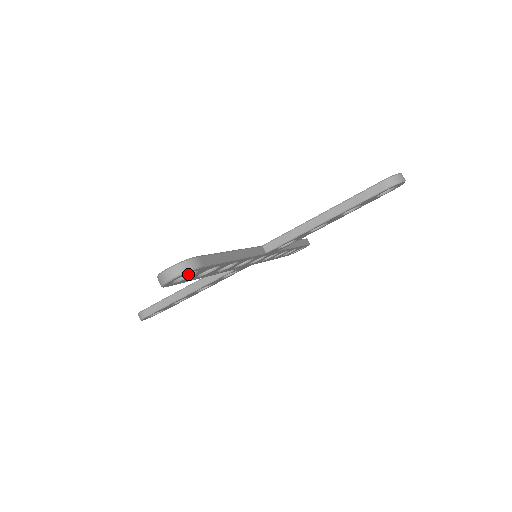
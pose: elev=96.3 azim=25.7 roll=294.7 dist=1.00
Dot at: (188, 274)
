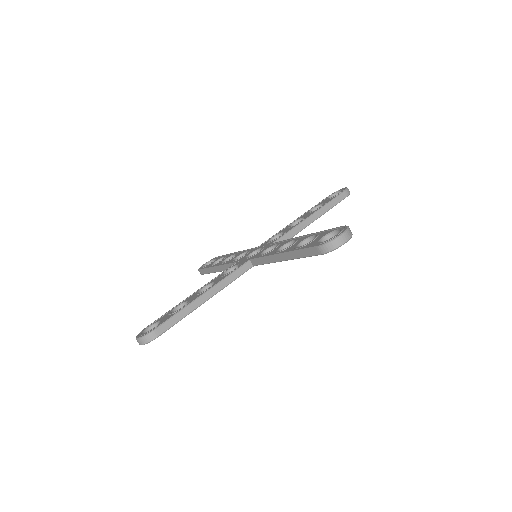
Dot at: occluded
